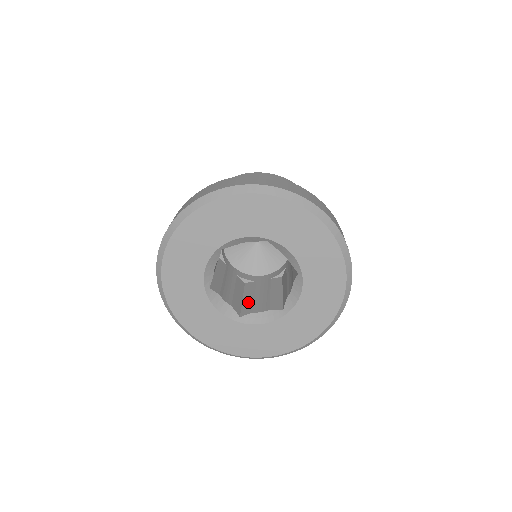
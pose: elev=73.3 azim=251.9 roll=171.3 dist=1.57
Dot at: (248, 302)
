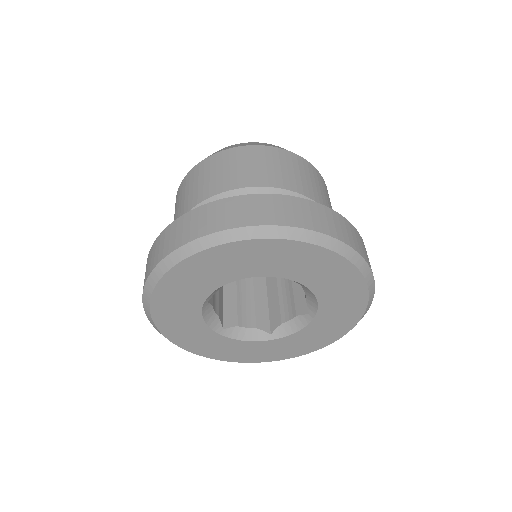
Dot at: (230, 305)
